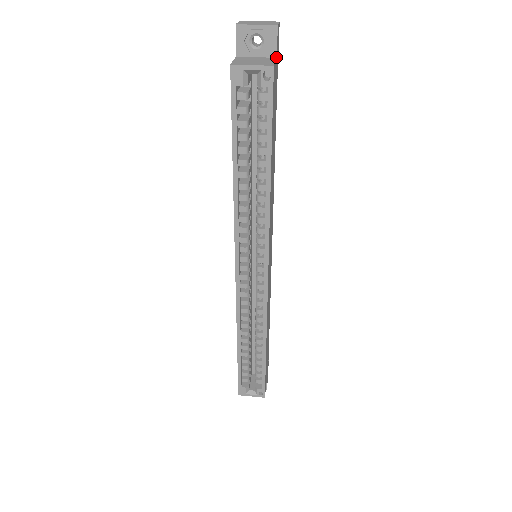
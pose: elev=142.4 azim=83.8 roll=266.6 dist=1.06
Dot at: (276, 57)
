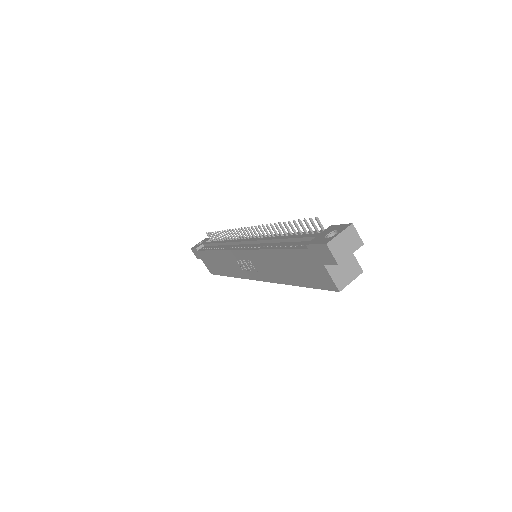
Dot at: occluded
